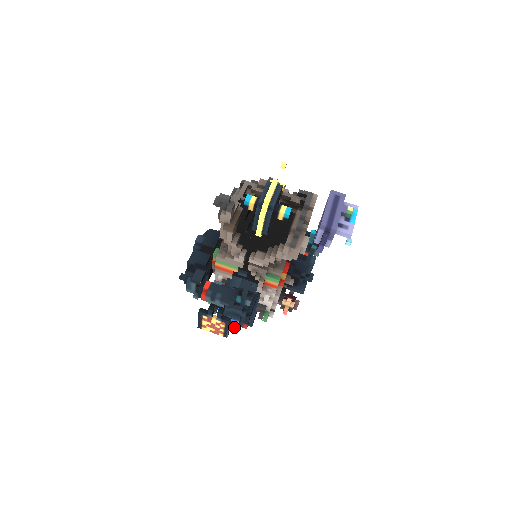
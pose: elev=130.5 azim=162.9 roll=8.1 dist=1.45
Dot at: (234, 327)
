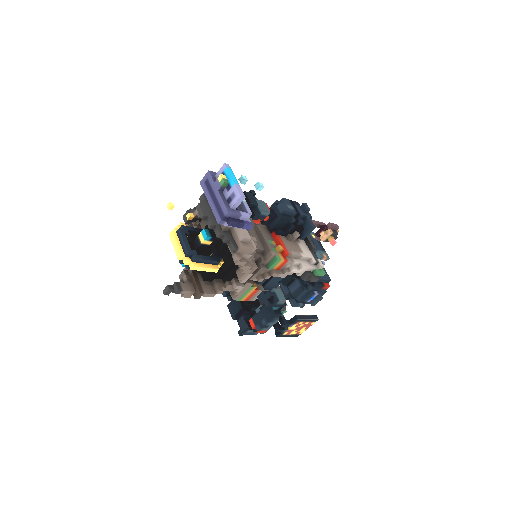
Dot at: (319, 300)
